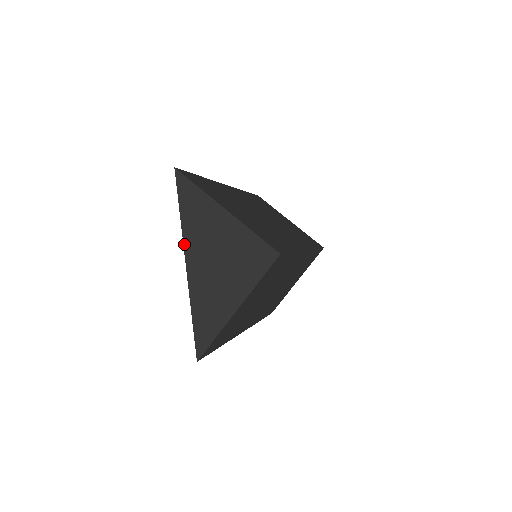
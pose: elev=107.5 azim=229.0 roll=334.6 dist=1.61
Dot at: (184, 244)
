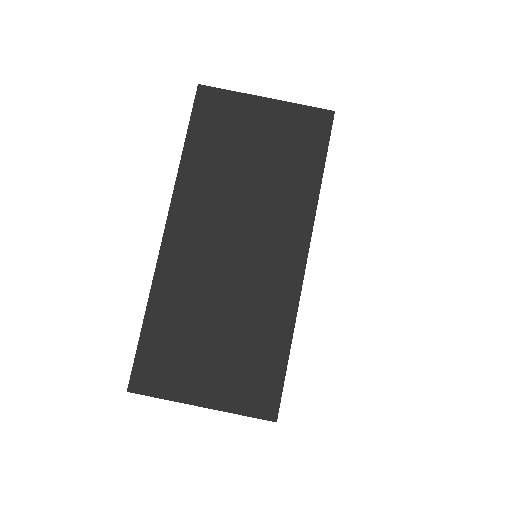
Dot at: occluded
